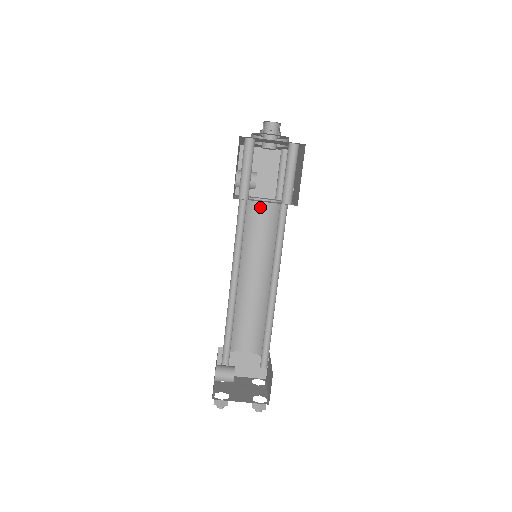
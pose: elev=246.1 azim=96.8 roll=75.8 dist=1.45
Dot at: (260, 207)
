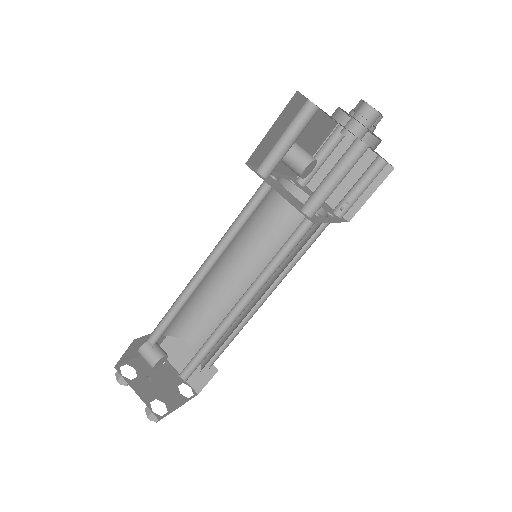
Dot at: occluded
